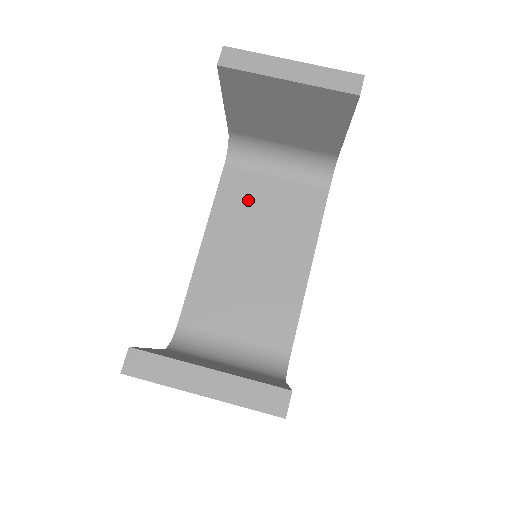
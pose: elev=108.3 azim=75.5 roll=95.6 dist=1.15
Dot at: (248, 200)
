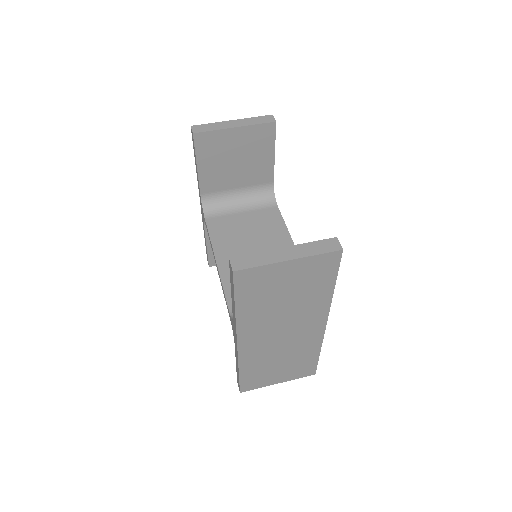
Dot at: (232, 229)
